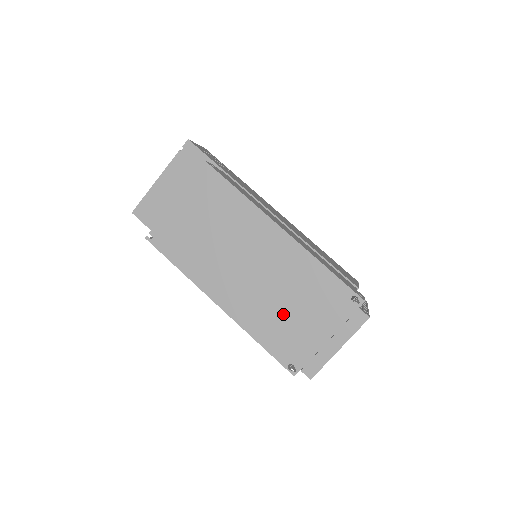
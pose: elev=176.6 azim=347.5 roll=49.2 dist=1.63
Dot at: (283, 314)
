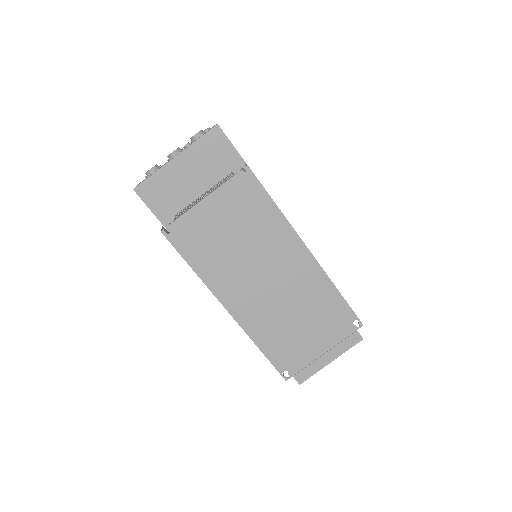
Dot at: (290, 327)
